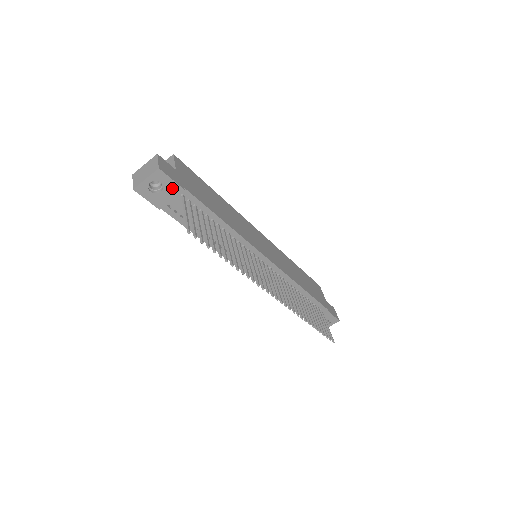
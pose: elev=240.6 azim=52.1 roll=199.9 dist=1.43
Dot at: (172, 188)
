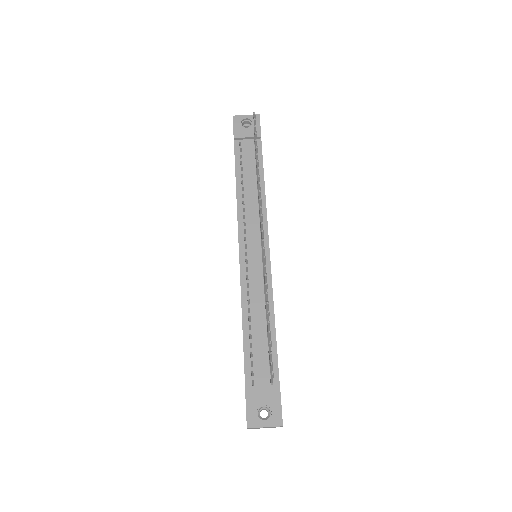
Dot at: occluded
